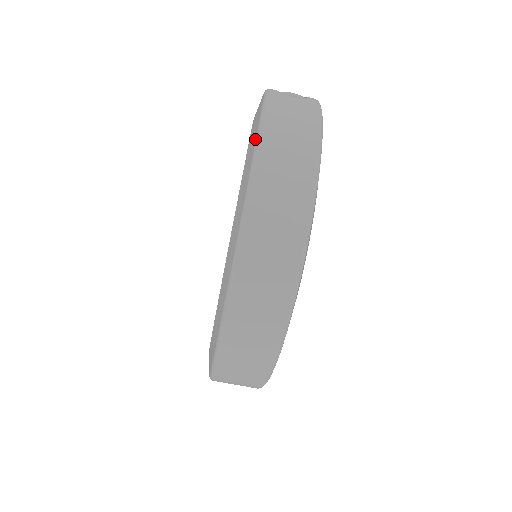
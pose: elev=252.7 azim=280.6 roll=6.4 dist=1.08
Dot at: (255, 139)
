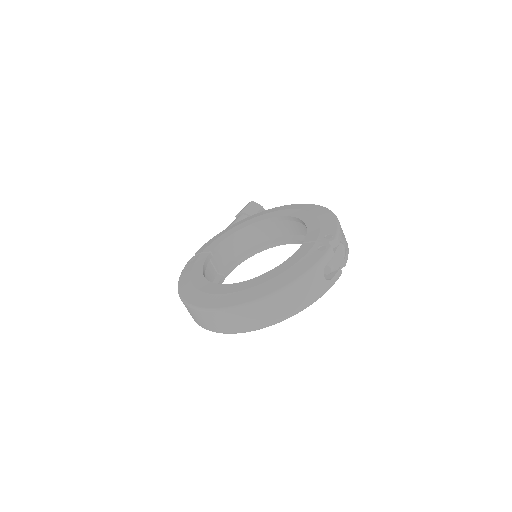
Dot at: (274, 291)
